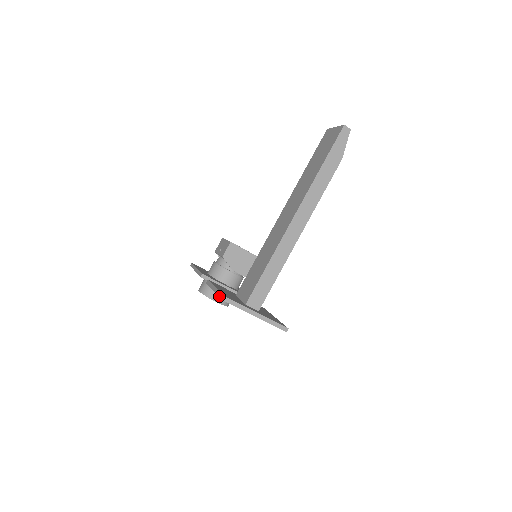
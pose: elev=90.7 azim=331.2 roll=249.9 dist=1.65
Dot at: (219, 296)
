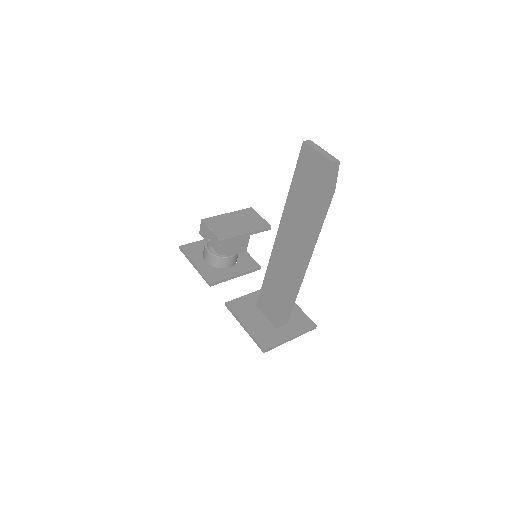
Dot at: (257, 345)
